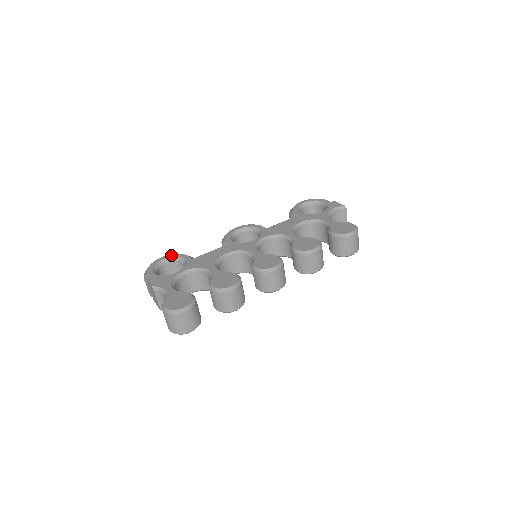
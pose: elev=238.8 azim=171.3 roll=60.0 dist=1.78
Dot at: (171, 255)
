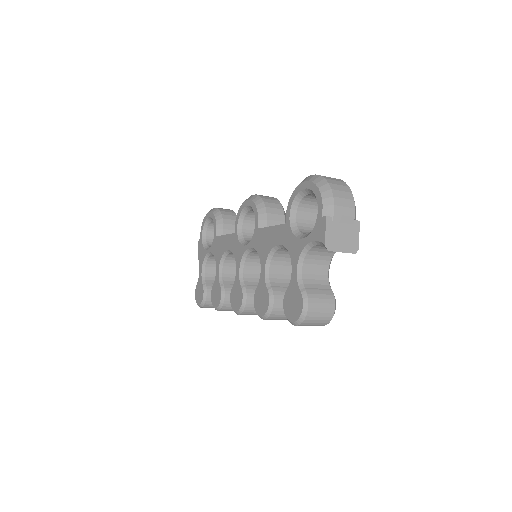
Dot at: (212, 215)
